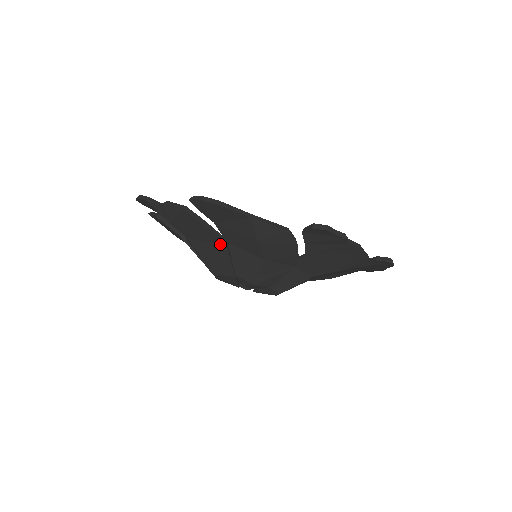
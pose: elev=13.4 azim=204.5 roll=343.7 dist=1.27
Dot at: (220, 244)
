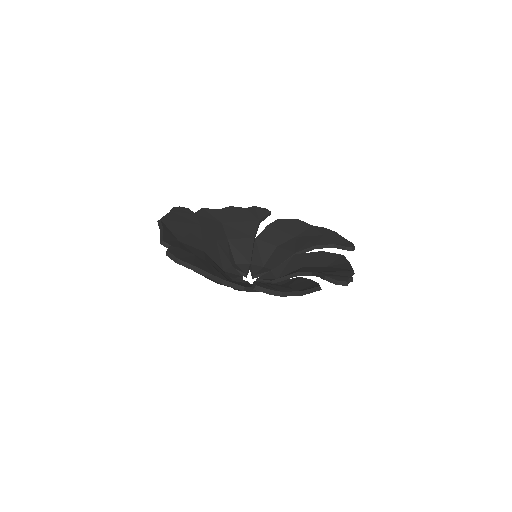
Dot at: occluded
